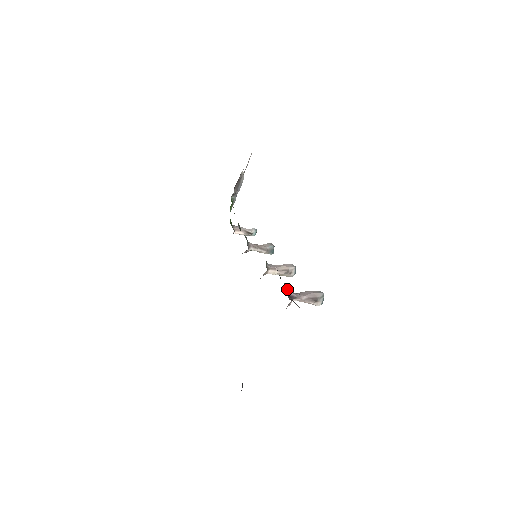
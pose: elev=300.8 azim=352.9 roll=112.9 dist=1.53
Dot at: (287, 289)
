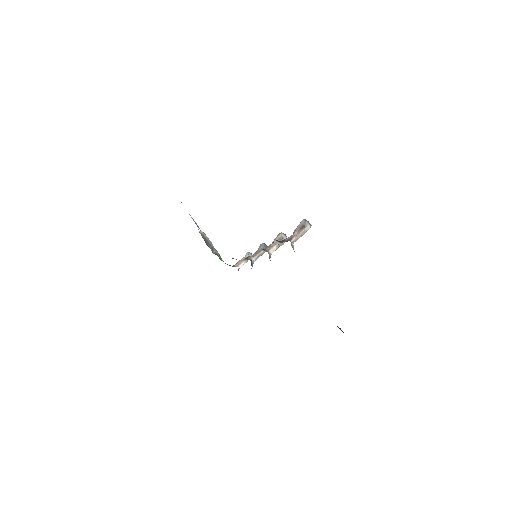
Dot at: (281, 241)
